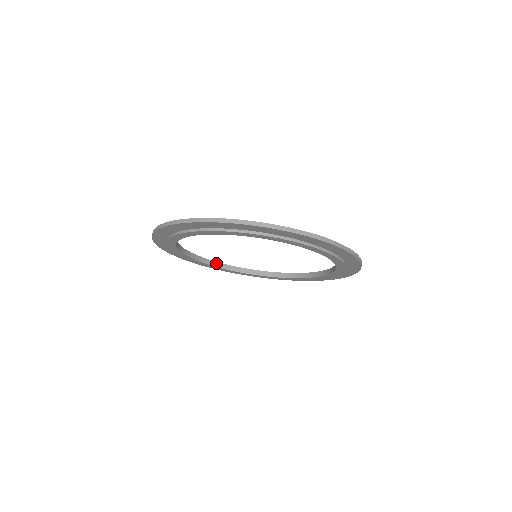
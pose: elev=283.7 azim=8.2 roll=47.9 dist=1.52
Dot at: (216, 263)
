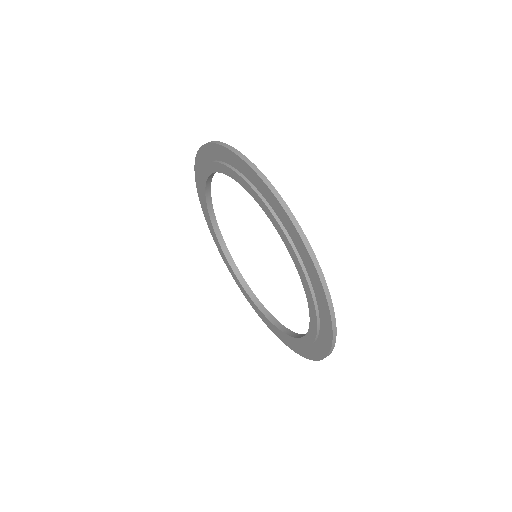
Dot at: (211, 202)
